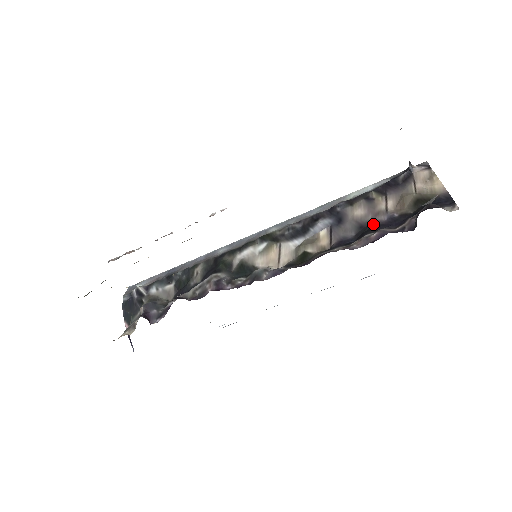
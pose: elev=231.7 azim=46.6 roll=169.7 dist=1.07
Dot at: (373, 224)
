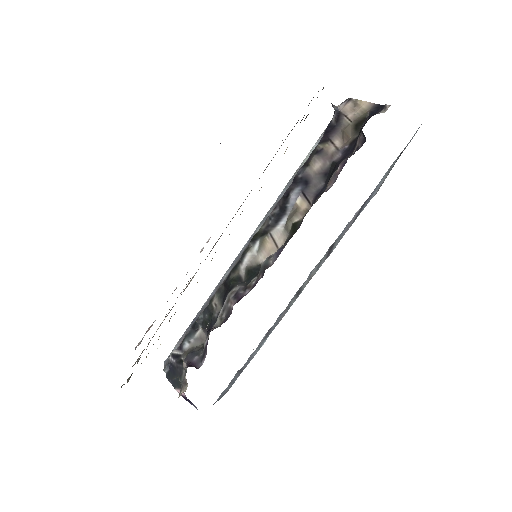
Dot at: (333, 165)
